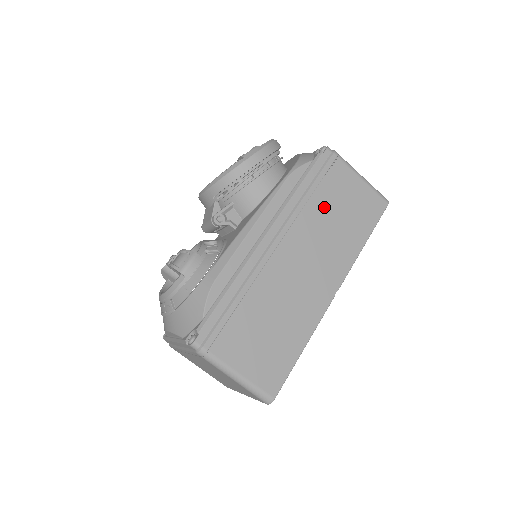
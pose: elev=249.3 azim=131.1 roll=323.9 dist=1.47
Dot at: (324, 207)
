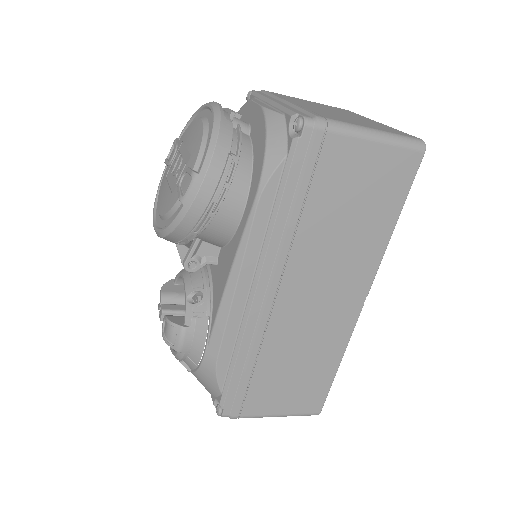
Dot at: (323, 217)
